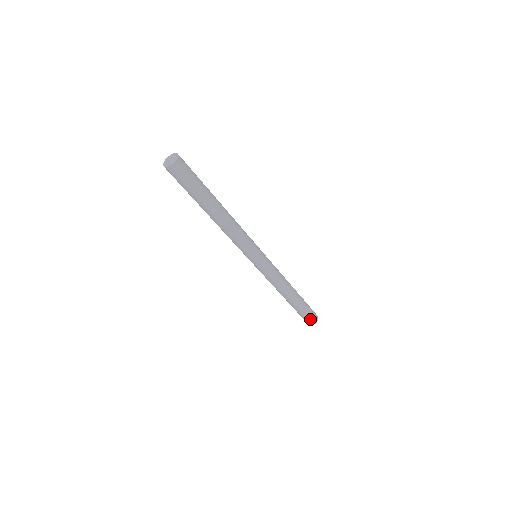
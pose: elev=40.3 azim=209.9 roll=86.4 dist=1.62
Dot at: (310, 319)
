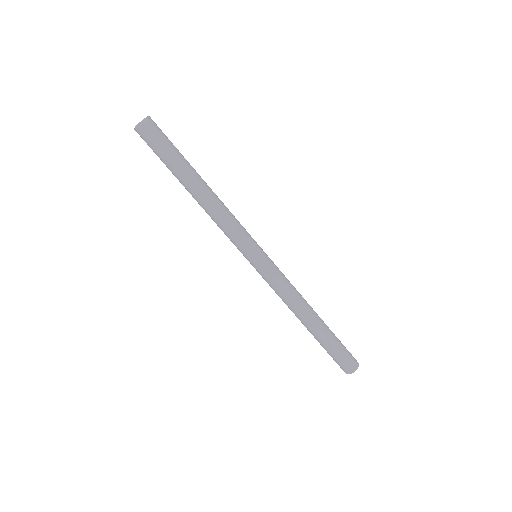
Dot at: (350, 355)
